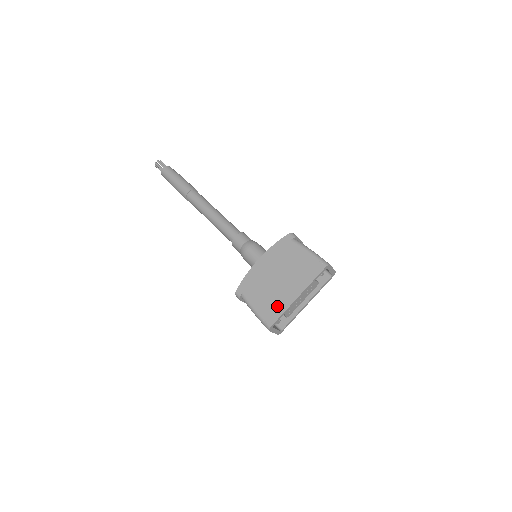
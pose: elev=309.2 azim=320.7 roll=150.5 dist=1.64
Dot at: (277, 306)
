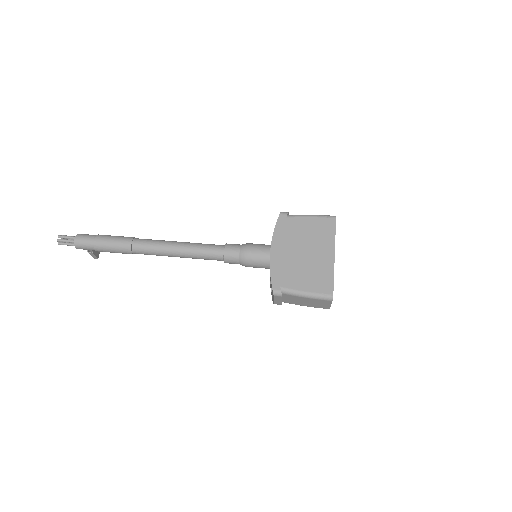
Dot at: (323, 274)
